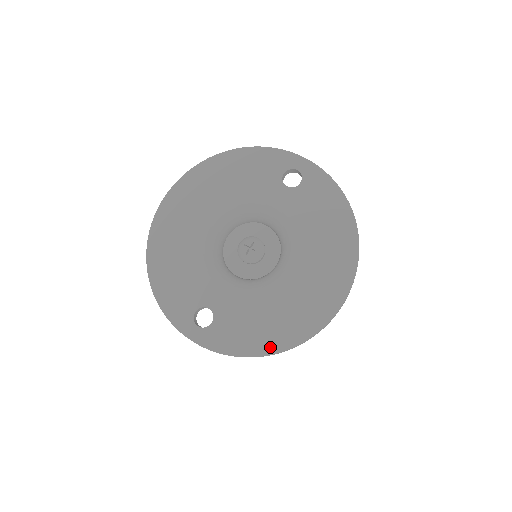
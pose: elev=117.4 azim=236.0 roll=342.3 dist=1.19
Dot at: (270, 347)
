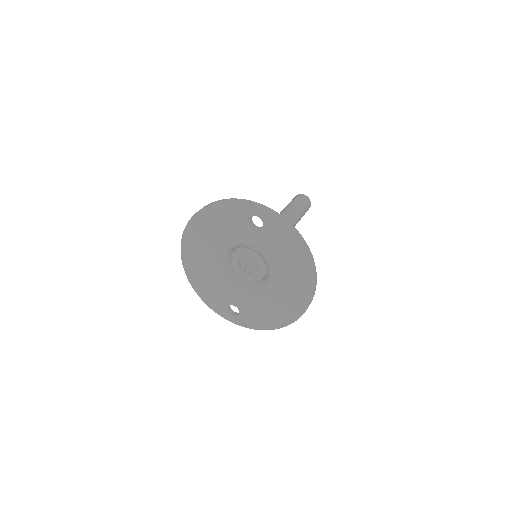
Dot at: (276, 325)
